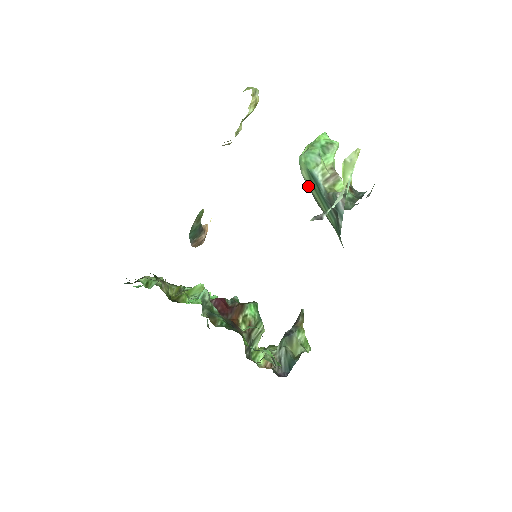
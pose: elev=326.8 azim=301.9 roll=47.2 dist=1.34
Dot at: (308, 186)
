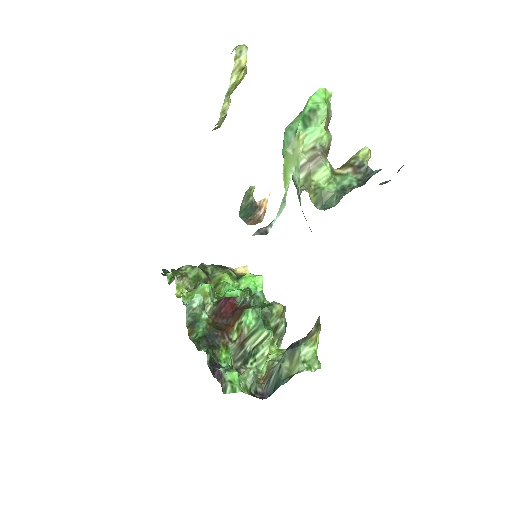
Dot at: occluded
